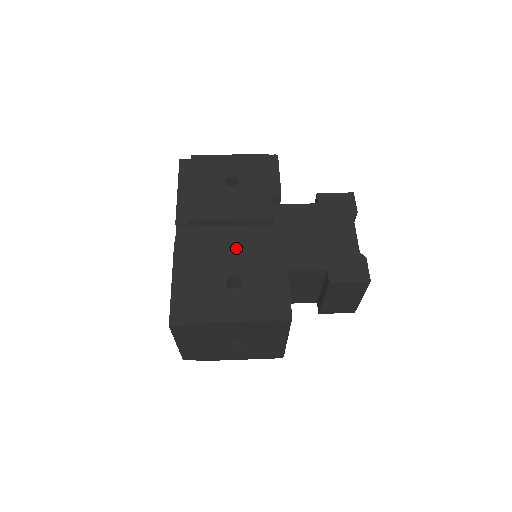
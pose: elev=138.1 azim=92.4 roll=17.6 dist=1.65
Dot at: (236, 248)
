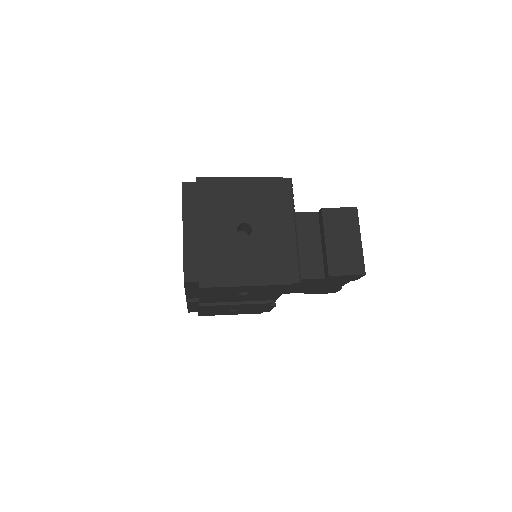
Dot at: occluded
